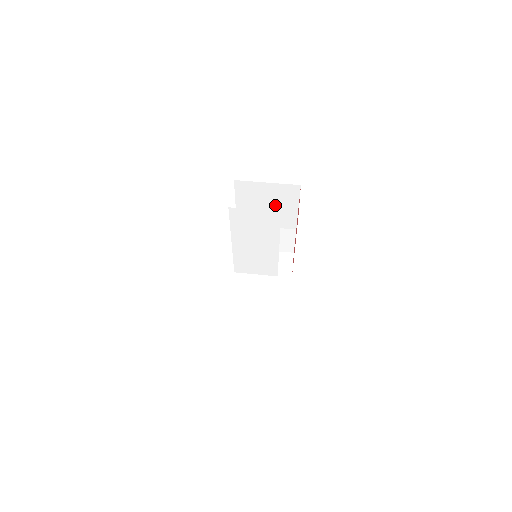
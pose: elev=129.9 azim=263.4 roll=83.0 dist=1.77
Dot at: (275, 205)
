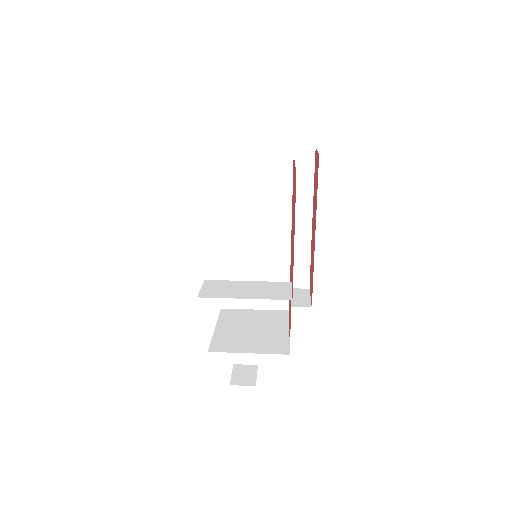
Dot at: occluded
